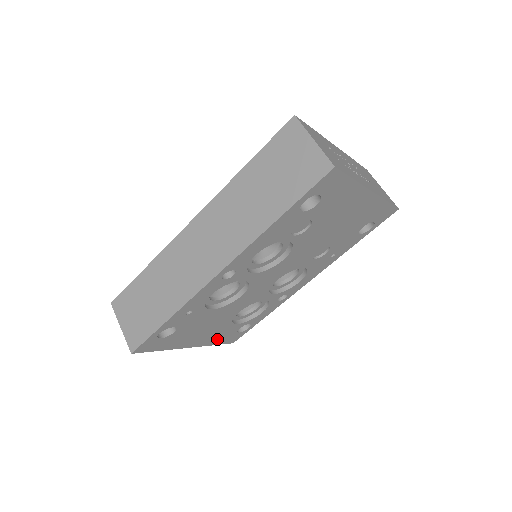
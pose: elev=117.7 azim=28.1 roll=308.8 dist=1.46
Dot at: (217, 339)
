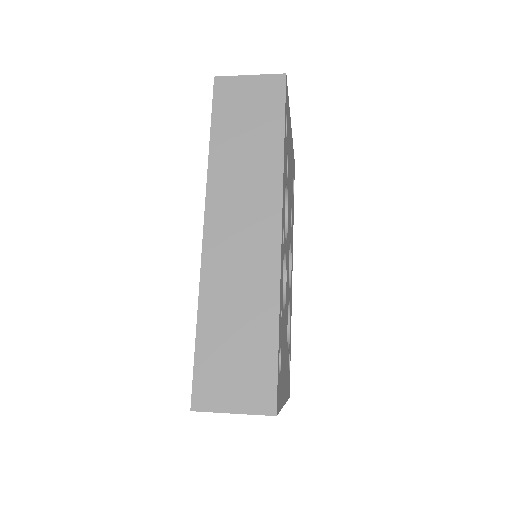
Dot at: (287, 386)
